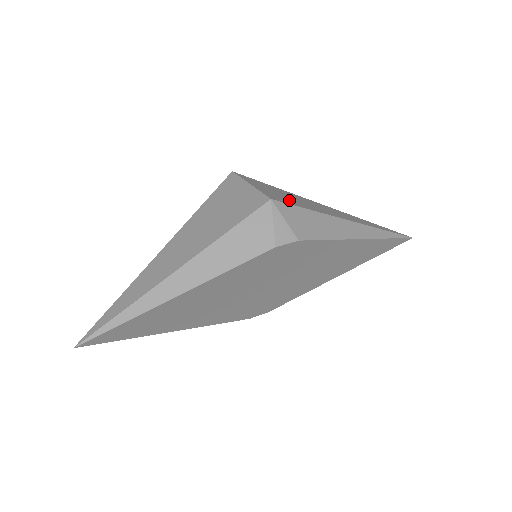
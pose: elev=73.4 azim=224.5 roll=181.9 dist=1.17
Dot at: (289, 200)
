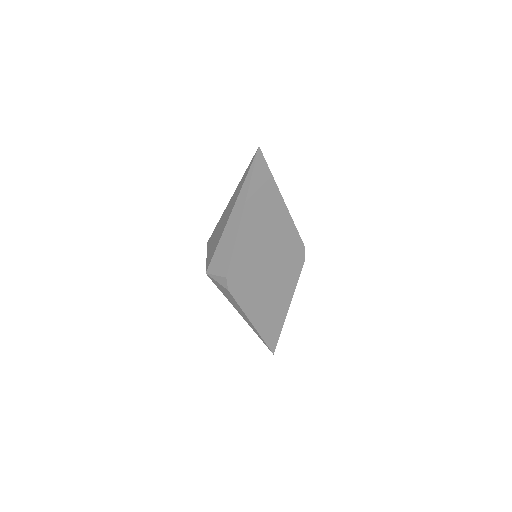
Dot at: occluded
